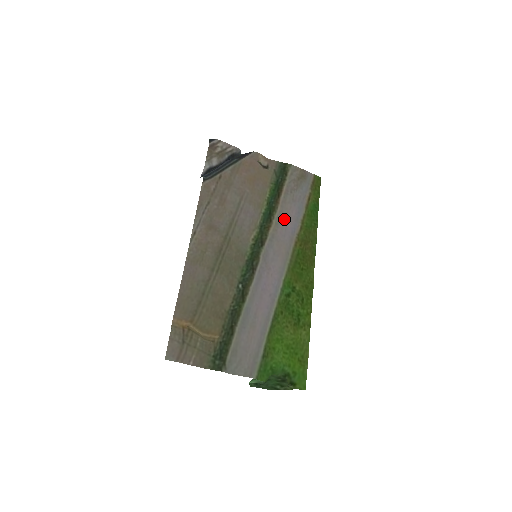
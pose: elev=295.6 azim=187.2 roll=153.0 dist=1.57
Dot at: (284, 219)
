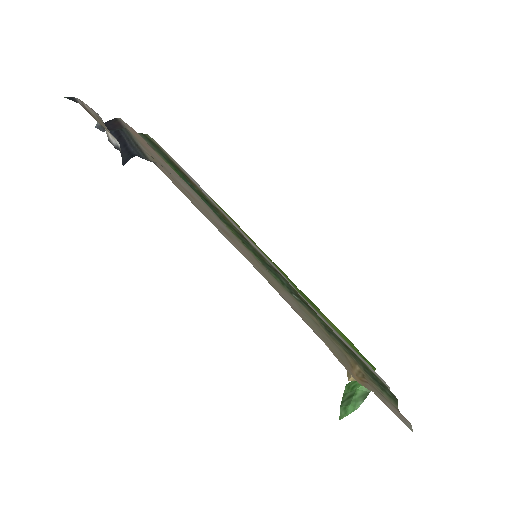
Dot at: occluded
